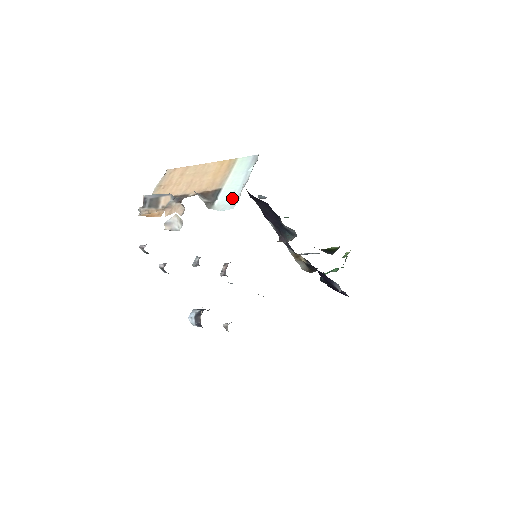
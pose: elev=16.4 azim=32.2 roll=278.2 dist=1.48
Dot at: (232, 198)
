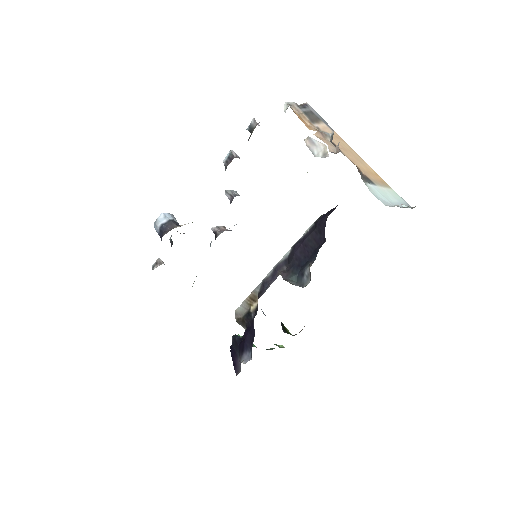
Dot at: (385, 199)
